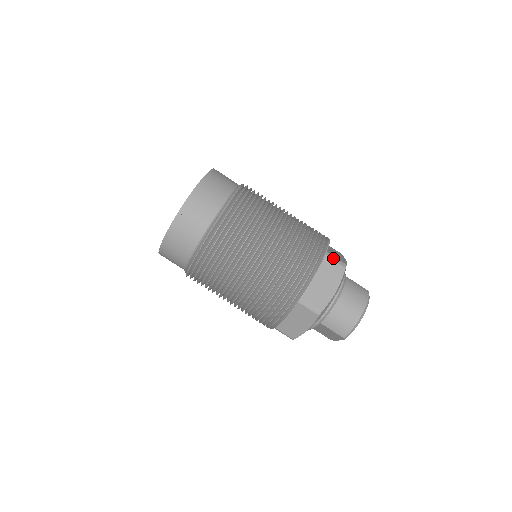
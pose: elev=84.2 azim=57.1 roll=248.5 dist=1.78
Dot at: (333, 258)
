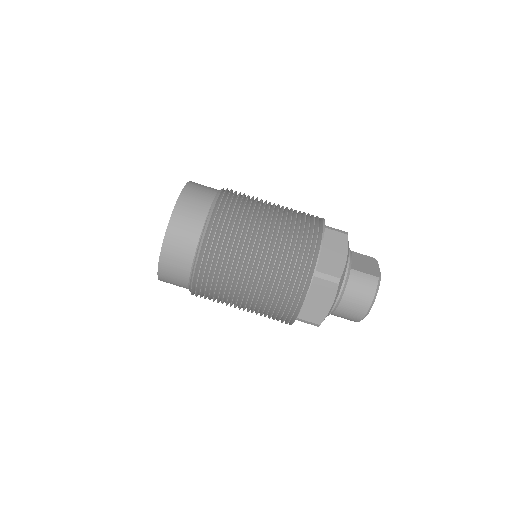
Dot at: (323, 277)
